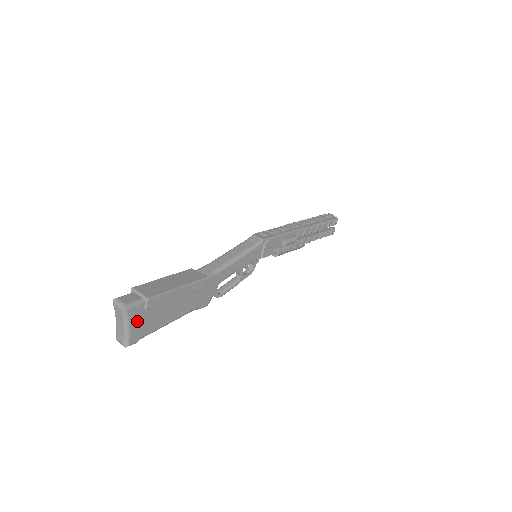
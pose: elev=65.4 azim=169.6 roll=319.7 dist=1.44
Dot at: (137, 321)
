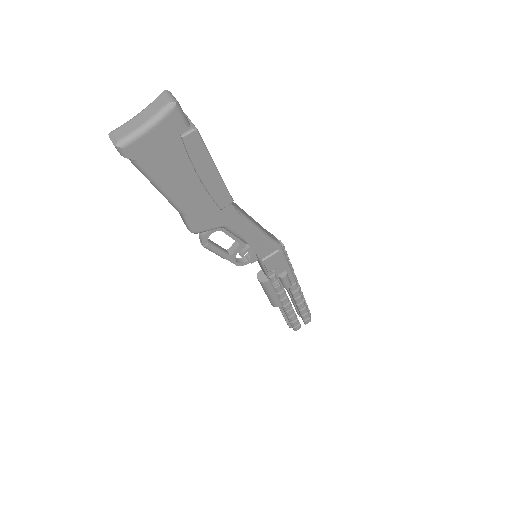
Dot at: (160, 136)
